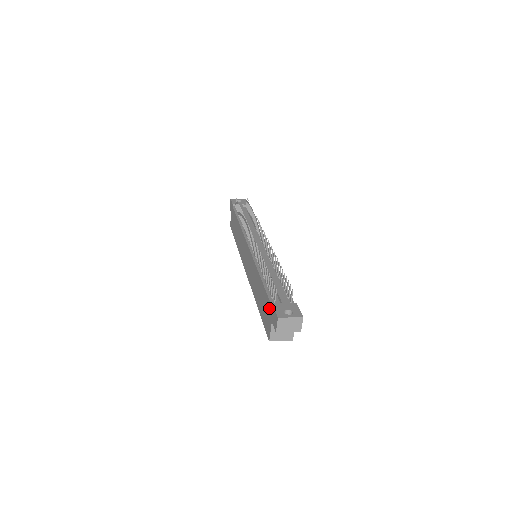
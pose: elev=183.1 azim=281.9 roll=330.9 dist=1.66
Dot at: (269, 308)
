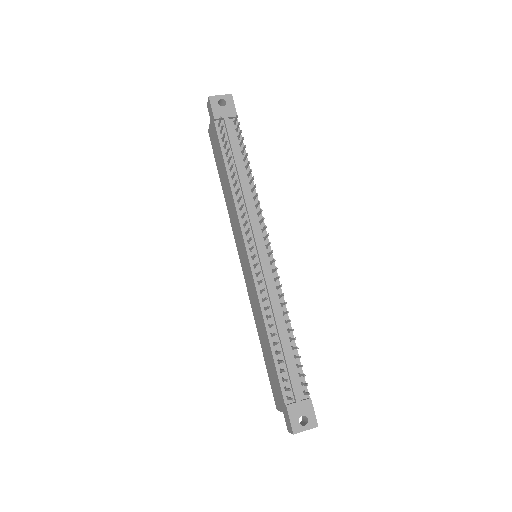
Dot at: (281, 398)
